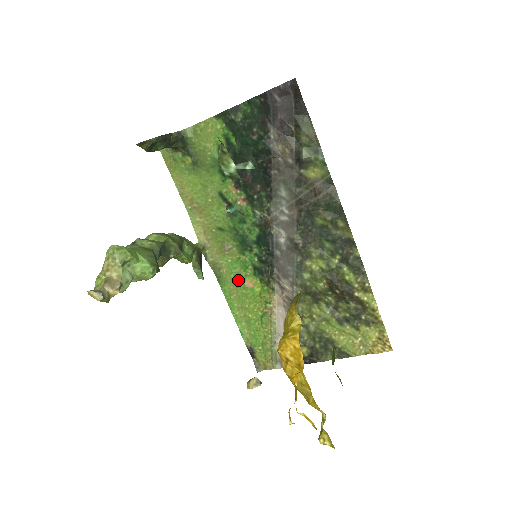
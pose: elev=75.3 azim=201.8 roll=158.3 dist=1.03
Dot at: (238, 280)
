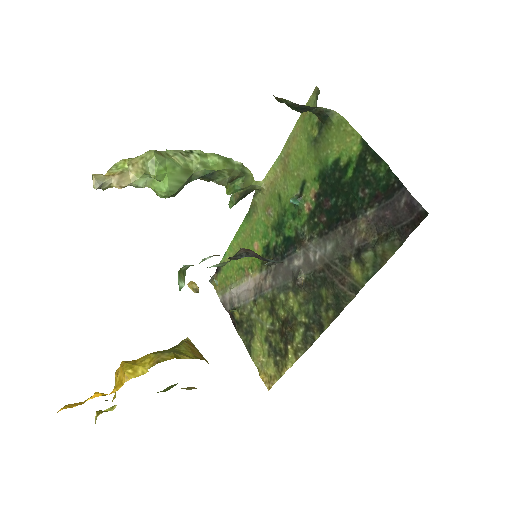
Dot at: (254, 234)
